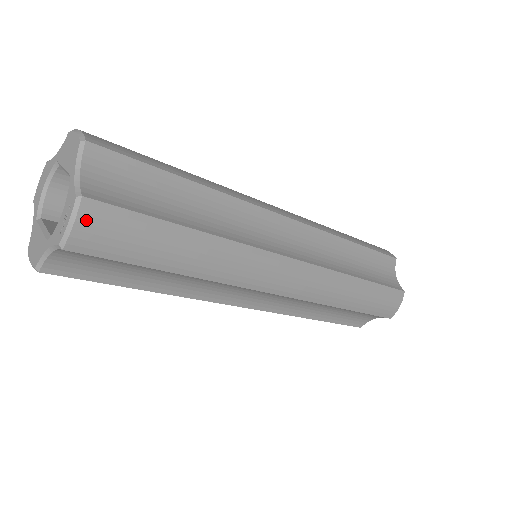
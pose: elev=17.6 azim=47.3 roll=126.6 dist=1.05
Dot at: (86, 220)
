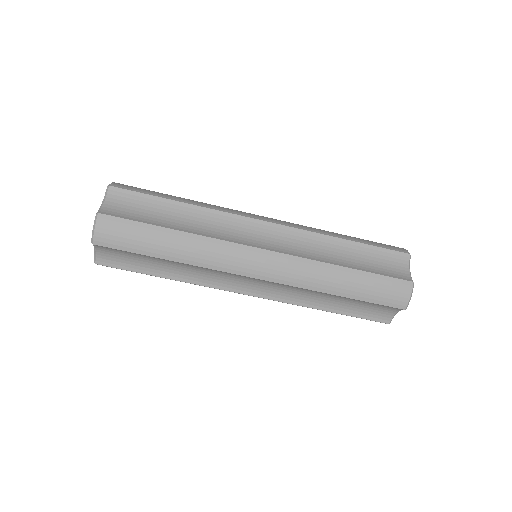
Dot at: (101, 226)
